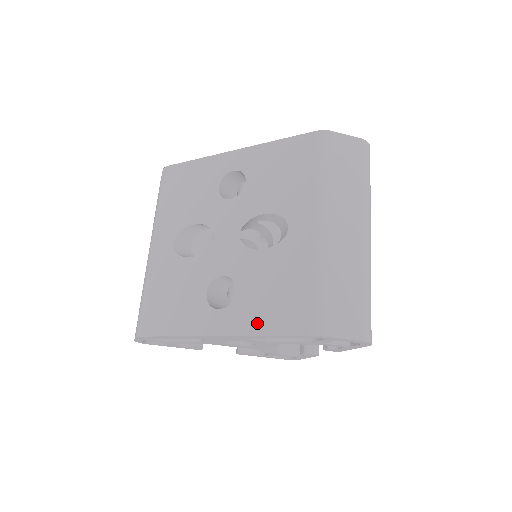
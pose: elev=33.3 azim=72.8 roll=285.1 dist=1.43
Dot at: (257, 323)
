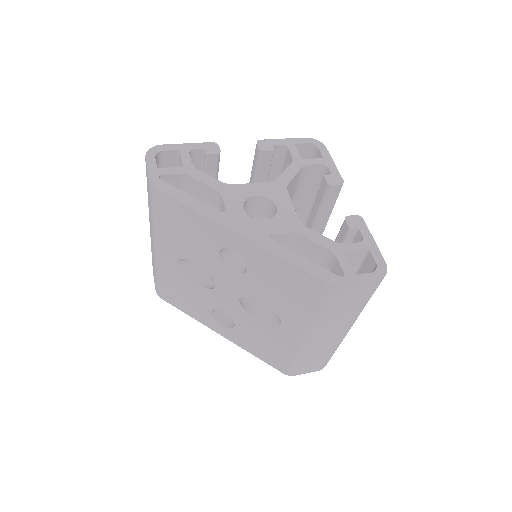
Dot at: (250, 349)
